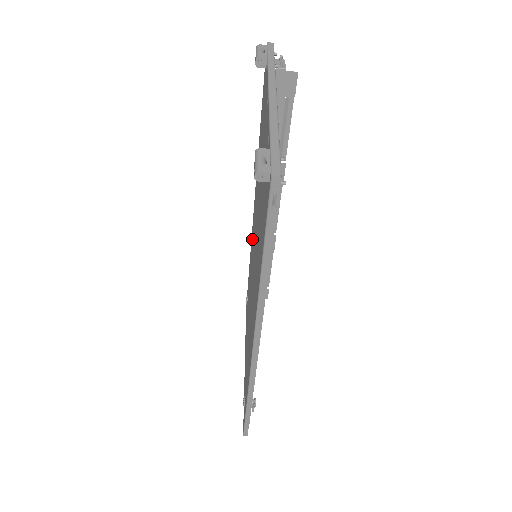
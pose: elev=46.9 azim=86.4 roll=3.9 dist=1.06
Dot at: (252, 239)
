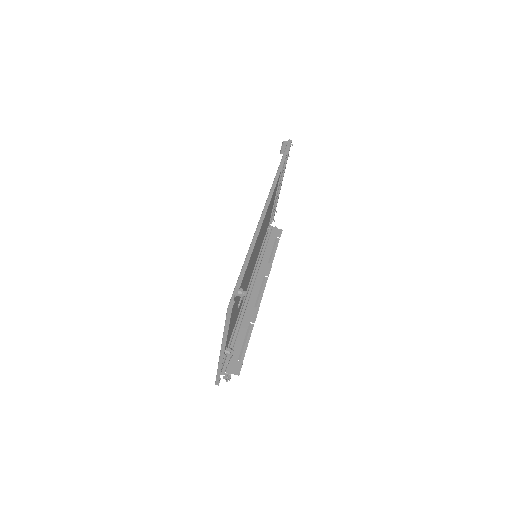
Dot at: occluded
